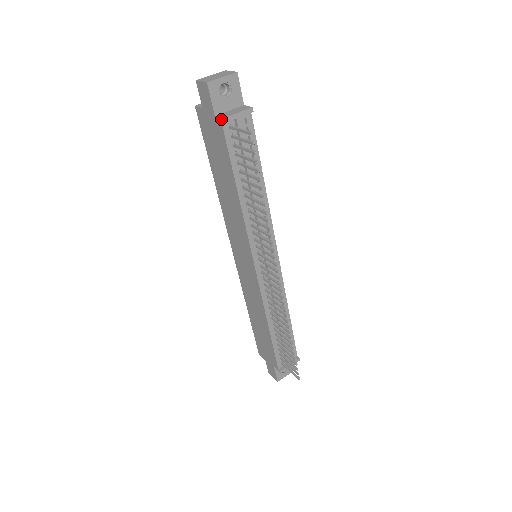
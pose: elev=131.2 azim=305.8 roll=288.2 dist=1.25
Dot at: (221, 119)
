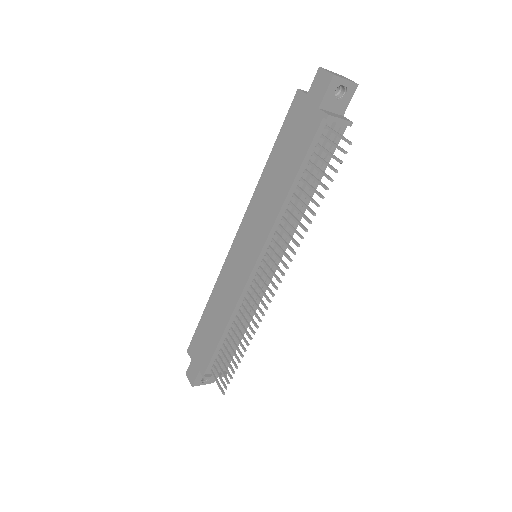
Dot at: (325, 114)
